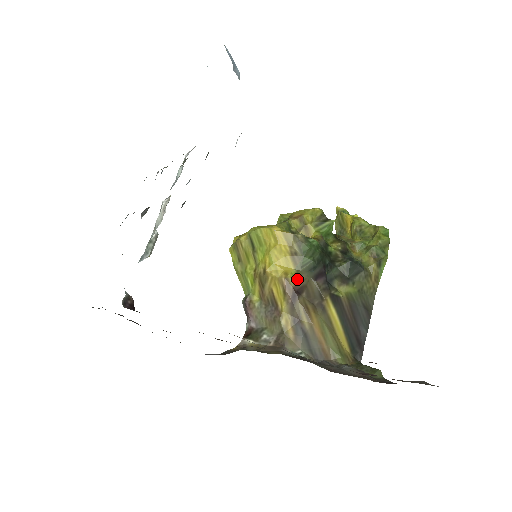
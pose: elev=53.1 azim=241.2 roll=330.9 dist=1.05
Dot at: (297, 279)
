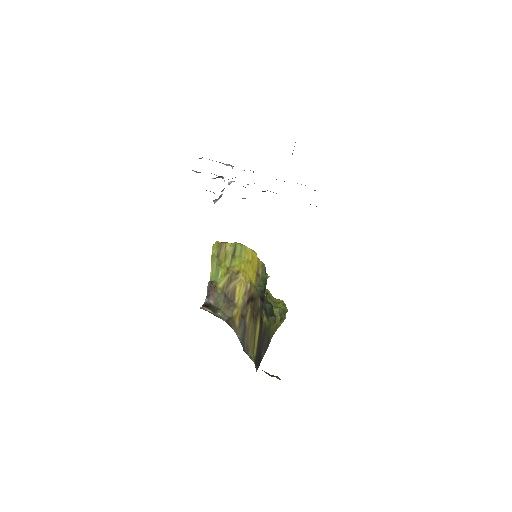
Dot at: (255, 291)
